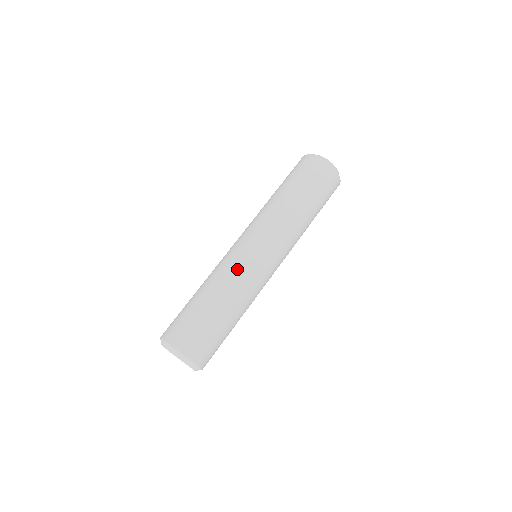
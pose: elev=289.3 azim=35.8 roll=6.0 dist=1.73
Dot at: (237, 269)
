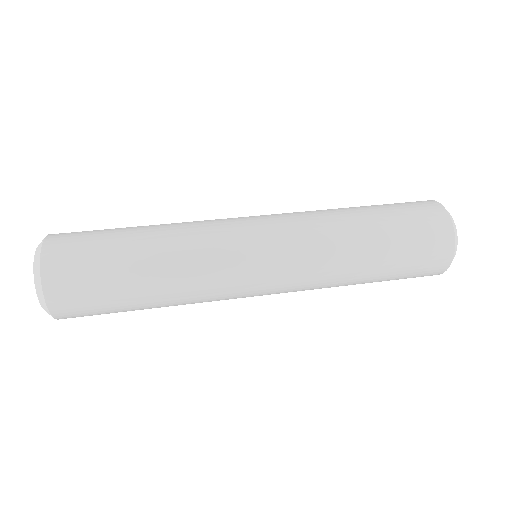
Dot at: (211, 238)
